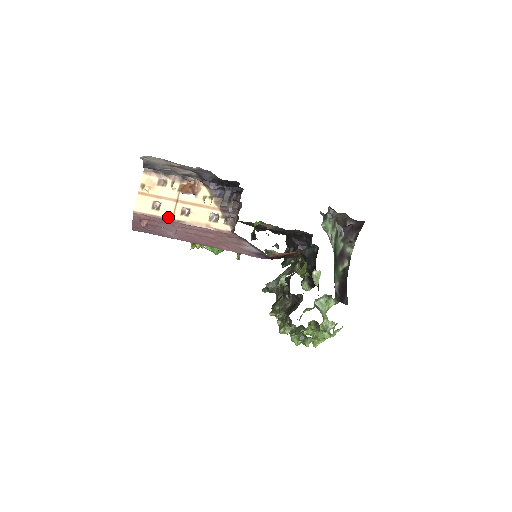
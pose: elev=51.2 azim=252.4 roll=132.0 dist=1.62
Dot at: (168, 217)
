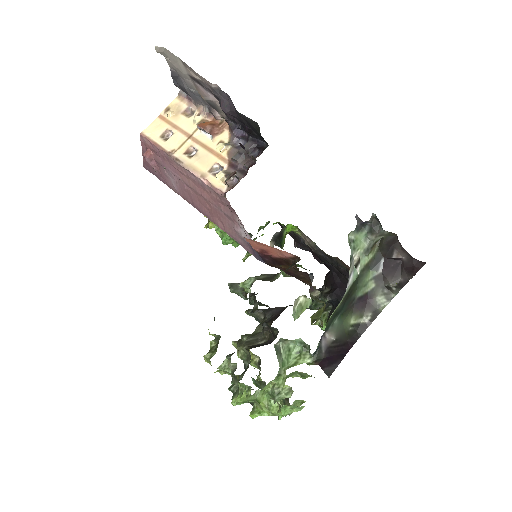
Dot at: (169, 151)
